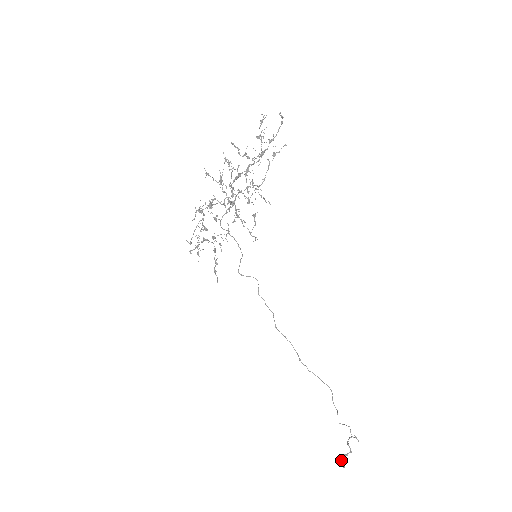
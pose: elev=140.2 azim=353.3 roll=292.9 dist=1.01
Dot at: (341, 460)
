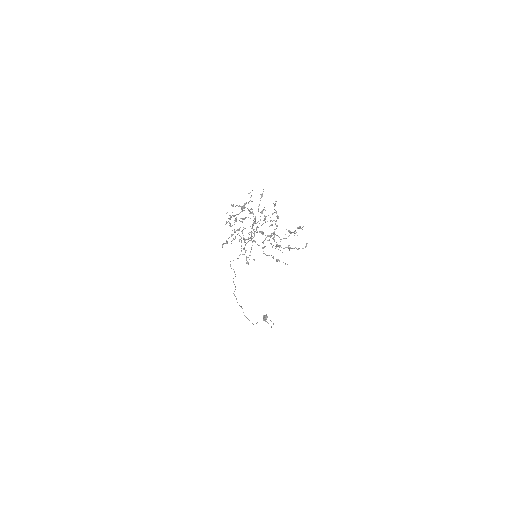
Dot at: (263, 318)
